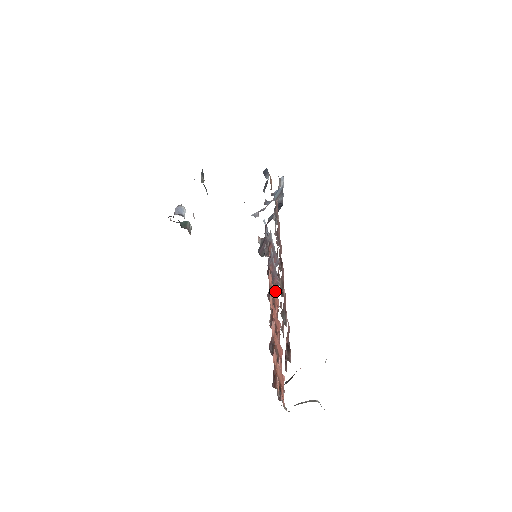
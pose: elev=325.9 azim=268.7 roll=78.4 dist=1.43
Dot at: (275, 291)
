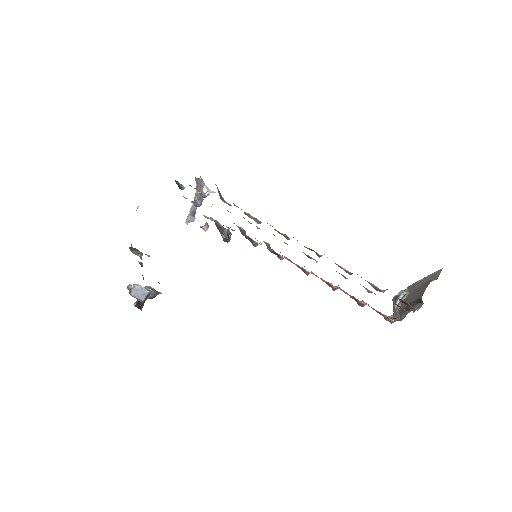
Dot at: occluded
